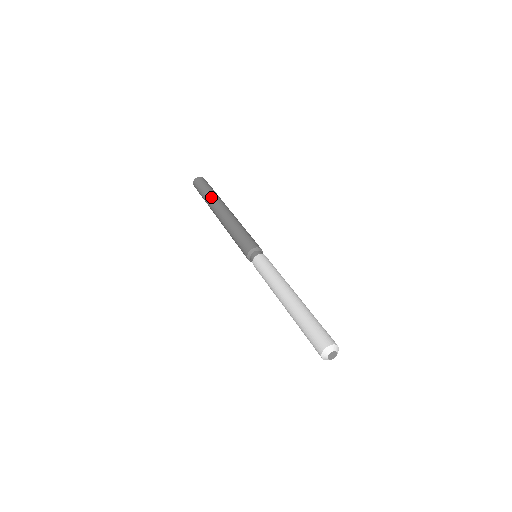
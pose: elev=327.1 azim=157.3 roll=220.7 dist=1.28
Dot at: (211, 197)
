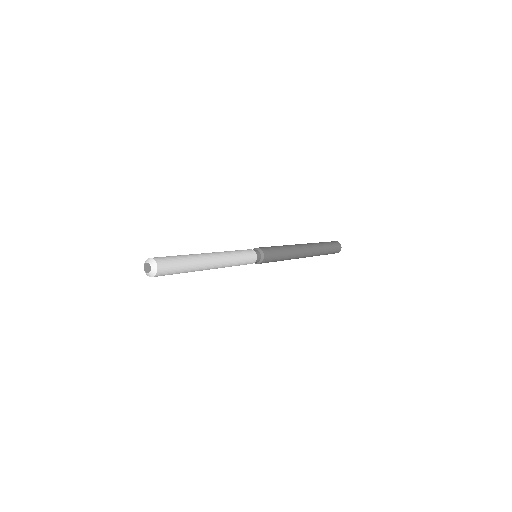
Dot at: occluded
